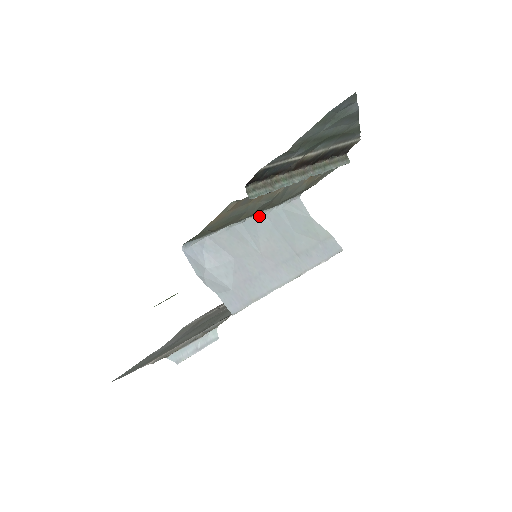
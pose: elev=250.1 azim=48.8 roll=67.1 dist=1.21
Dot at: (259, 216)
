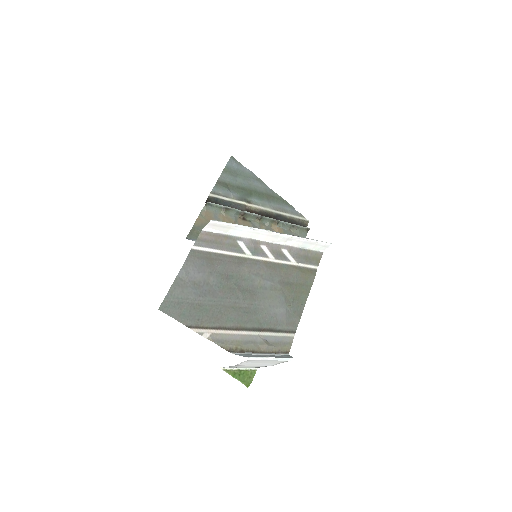
Dot at: occluded
